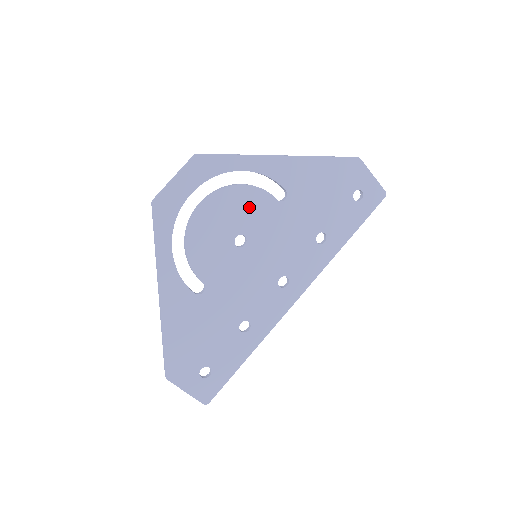
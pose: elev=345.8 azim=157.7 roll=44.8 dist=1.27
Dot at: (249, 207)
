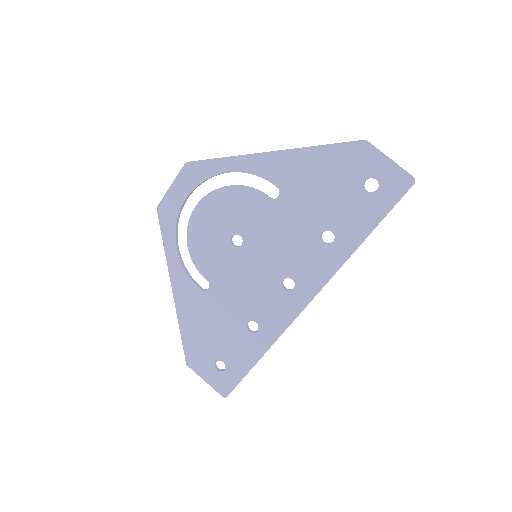
Dot at: (241, 207)
